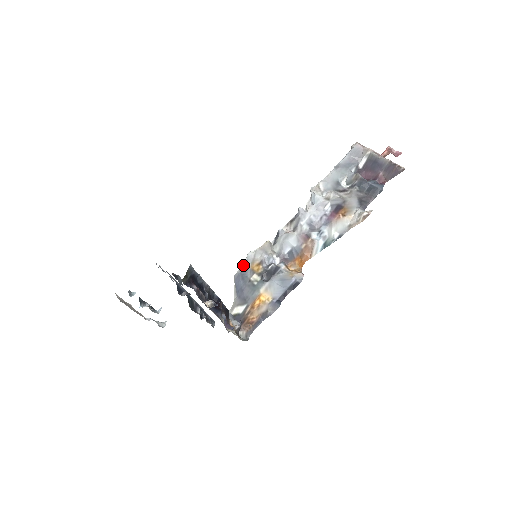
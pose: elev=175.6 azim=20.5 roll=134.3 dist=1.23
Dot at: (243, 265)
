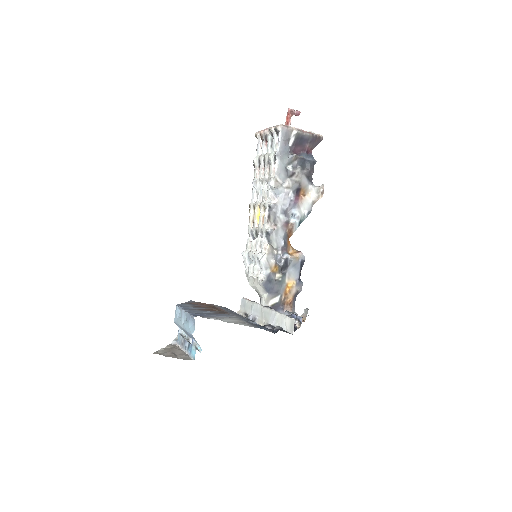
Dot at: (265, 273)
